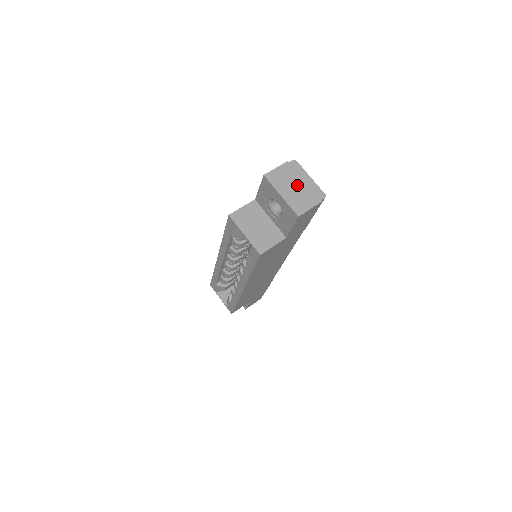
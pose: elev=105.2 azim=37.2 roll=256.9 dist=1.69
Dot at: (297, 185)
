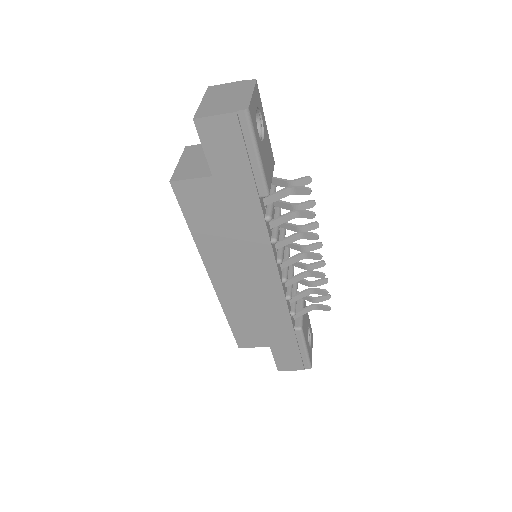
Dot at: (229, 97)
